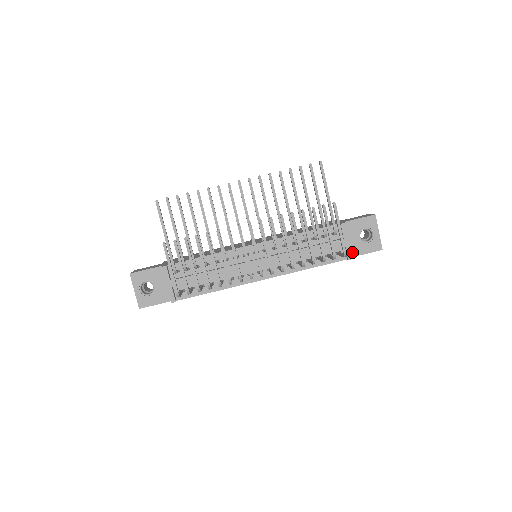
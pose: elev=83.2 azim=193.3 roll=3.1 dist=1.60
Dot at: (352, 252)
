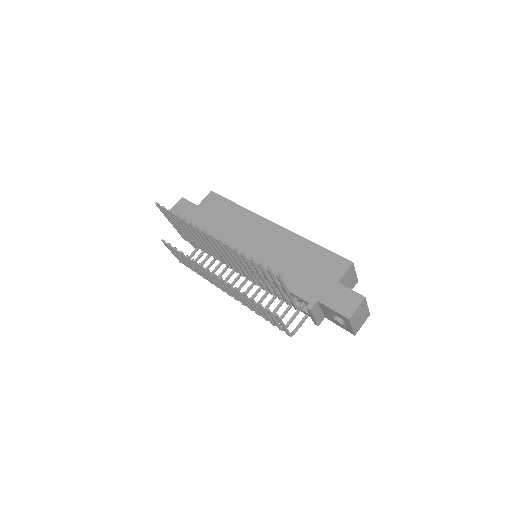
Dot at: (327, 317)
